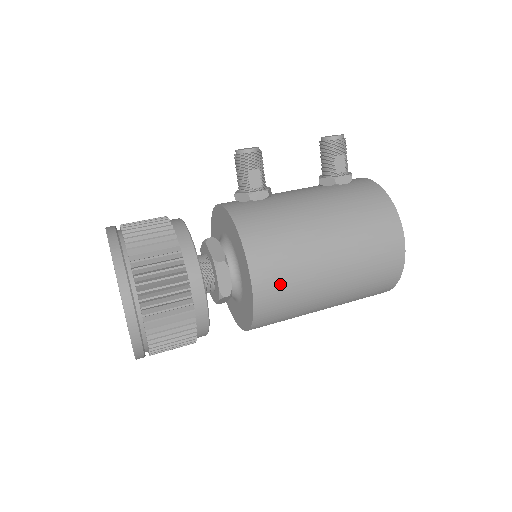
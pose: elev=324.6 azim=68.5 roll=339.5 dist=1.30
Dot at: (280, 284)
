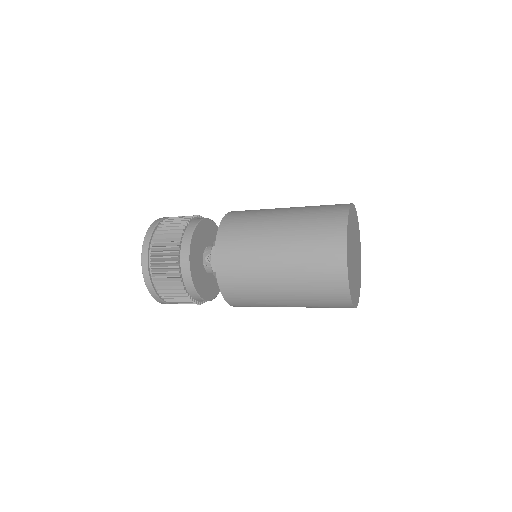
Dot at: (242, 216)
